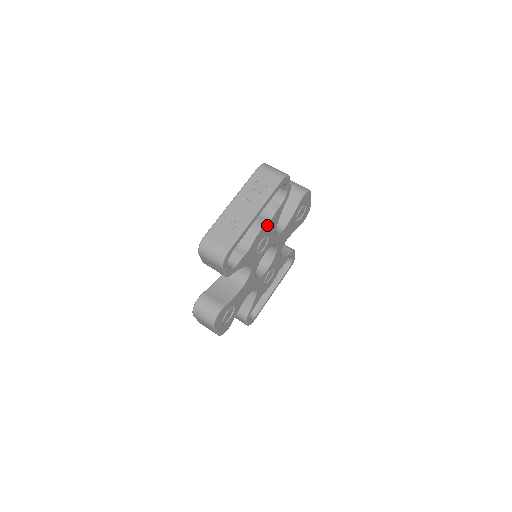
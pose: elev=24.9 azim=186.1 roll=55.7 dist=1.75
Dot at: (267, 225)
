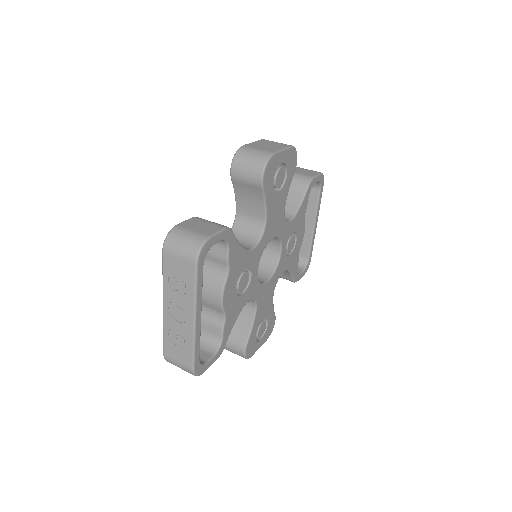
Dot at: (228, 280)
